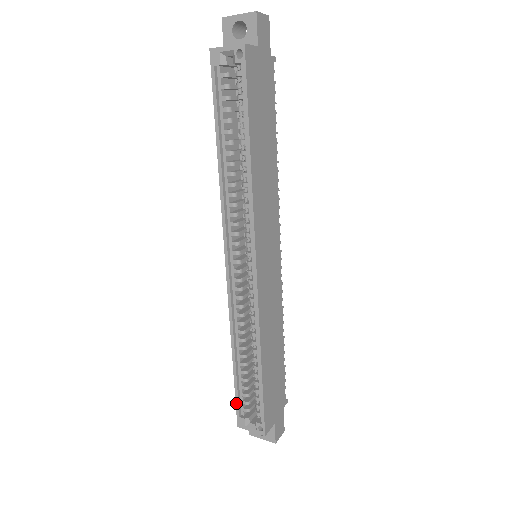
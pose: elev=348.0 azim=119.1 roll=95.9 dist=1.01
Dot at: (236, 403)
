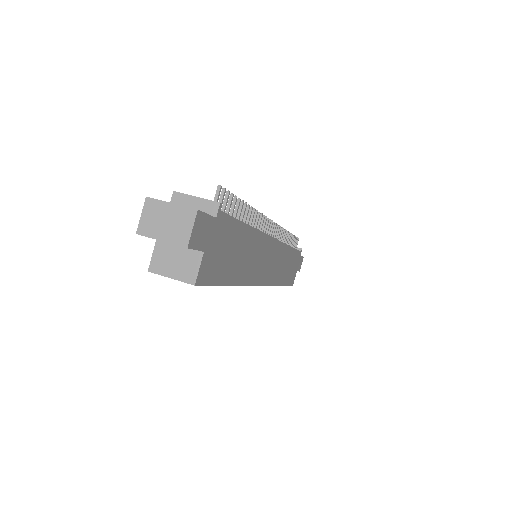
Dot at: occluded
